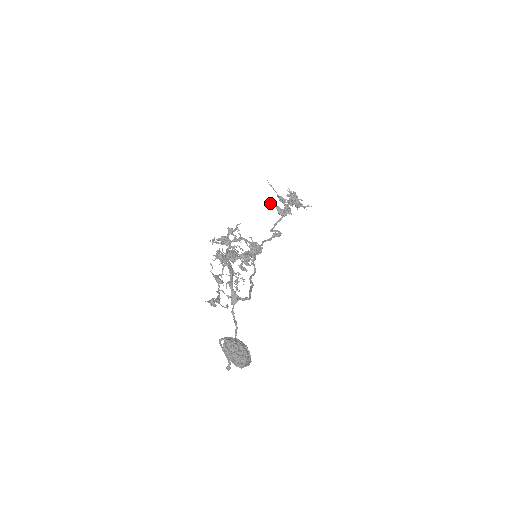
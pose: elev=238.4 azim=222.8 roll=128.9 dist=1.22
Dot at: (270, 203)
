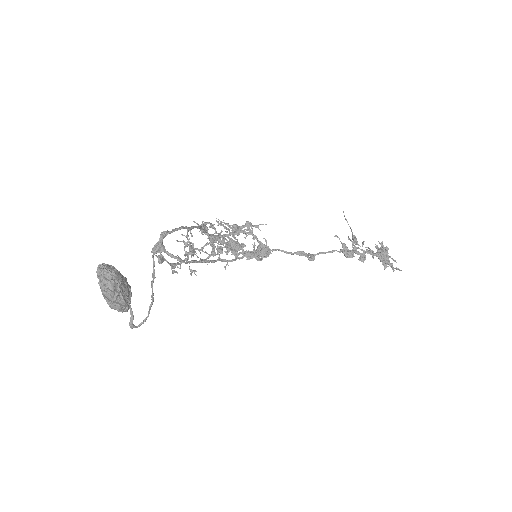
Dot at: occluded
